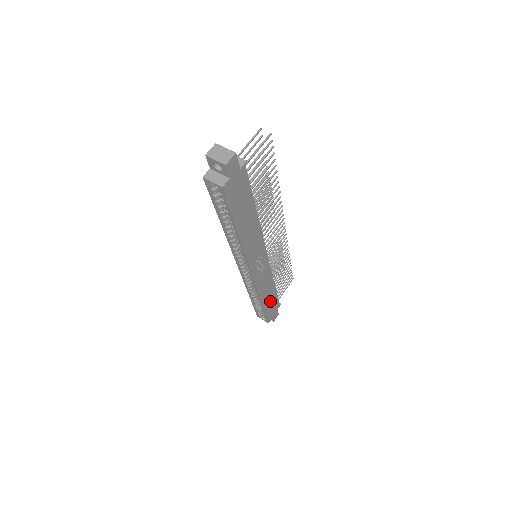
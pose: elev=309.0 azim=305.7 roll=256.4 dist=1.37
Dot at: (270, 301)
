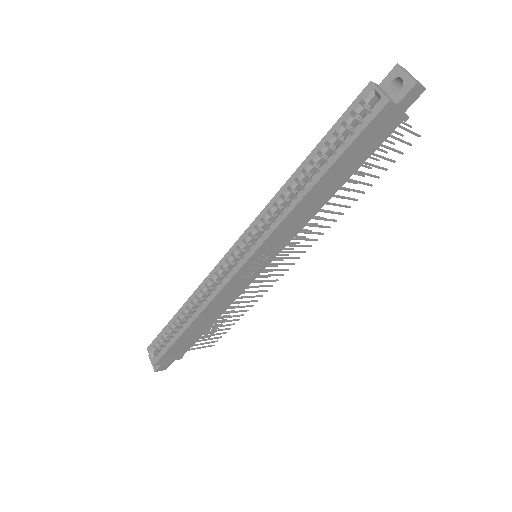
Dot at: (191, 335)
